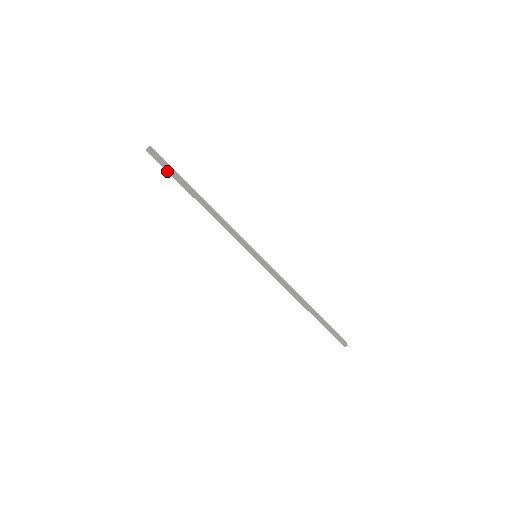
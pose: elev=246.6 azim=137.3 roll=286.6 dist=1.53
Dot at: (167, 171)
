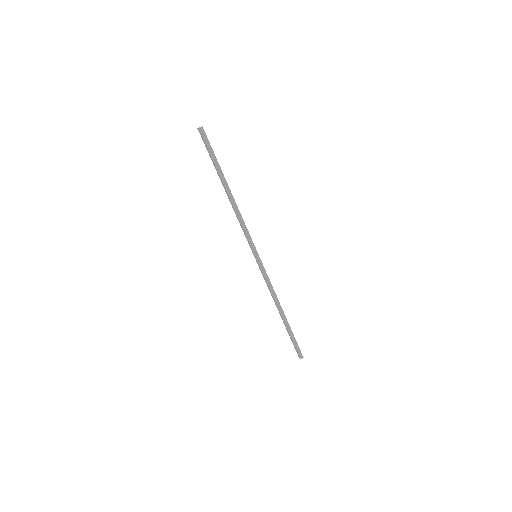
Dot at: (210, 154)
